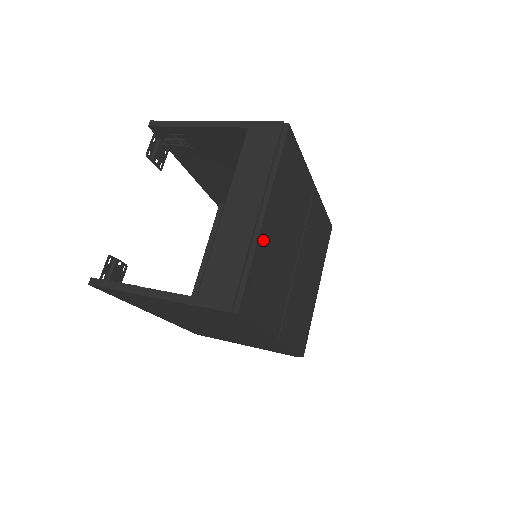
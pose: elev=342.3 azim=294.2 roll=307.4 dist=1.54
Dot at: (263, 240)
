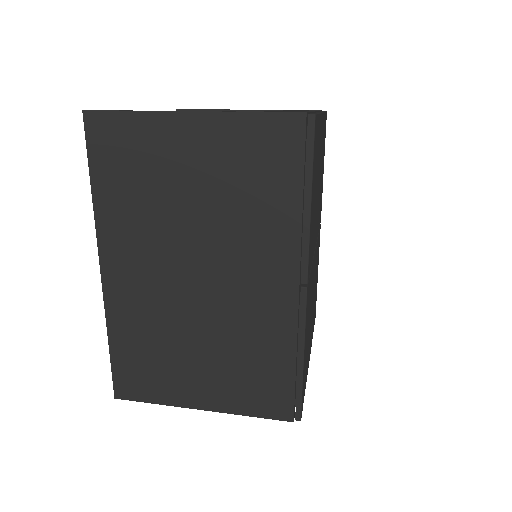
Dot at: (320, 129)
